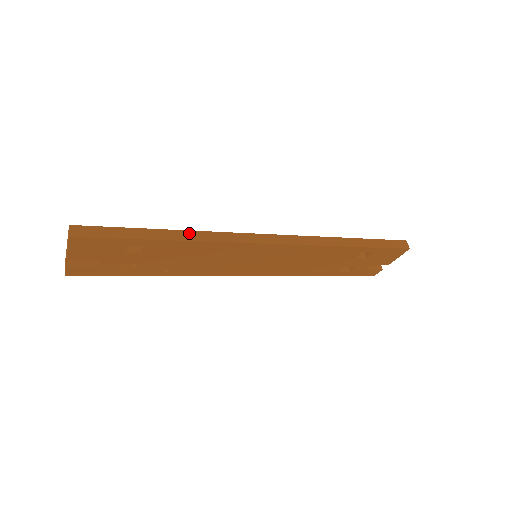
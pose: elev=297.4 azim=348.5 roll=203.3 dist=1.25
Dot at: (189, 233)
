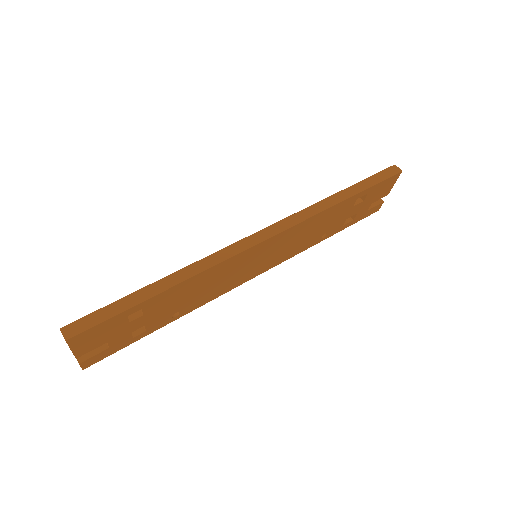
Dot at: (180, 273)
